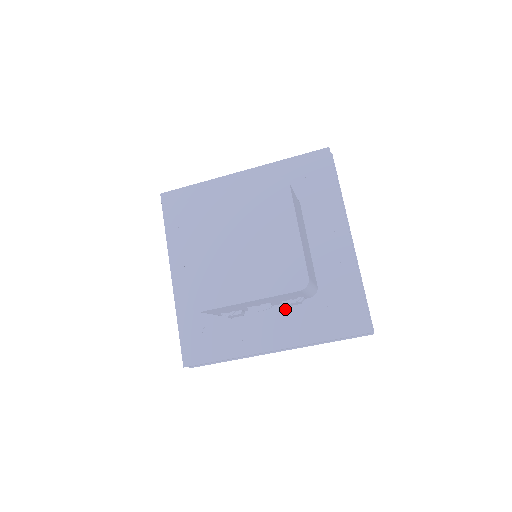
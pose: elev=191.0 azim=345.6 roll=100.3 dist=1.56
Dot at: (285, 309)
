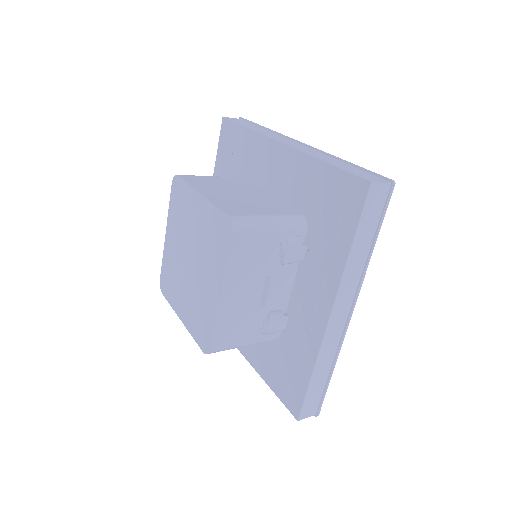
Dot at: (303, 267)
